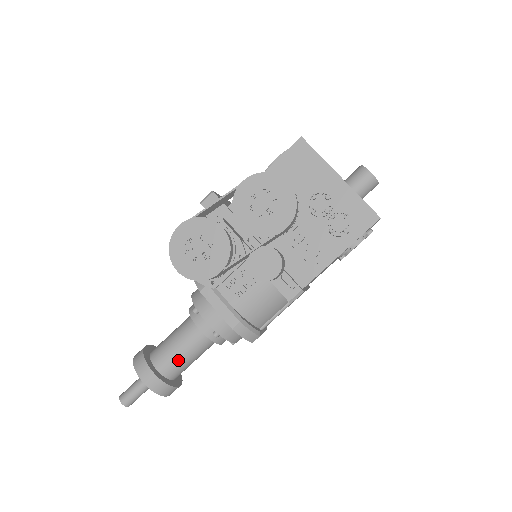
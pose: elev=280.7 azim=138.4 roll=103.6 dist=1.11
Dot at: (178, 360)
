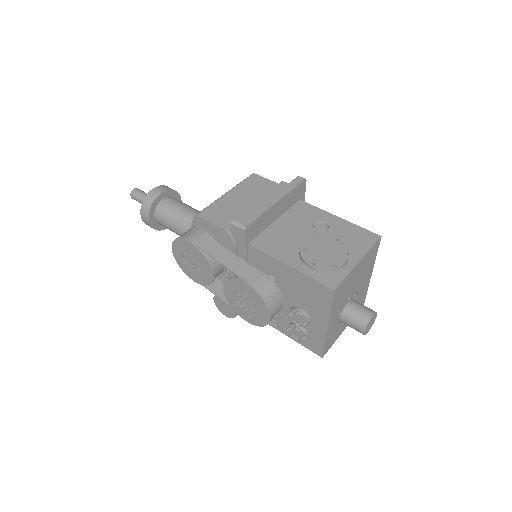
Dot at: (170, 230)
